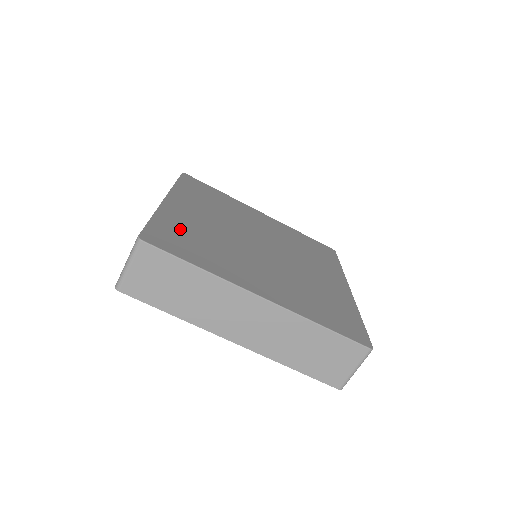
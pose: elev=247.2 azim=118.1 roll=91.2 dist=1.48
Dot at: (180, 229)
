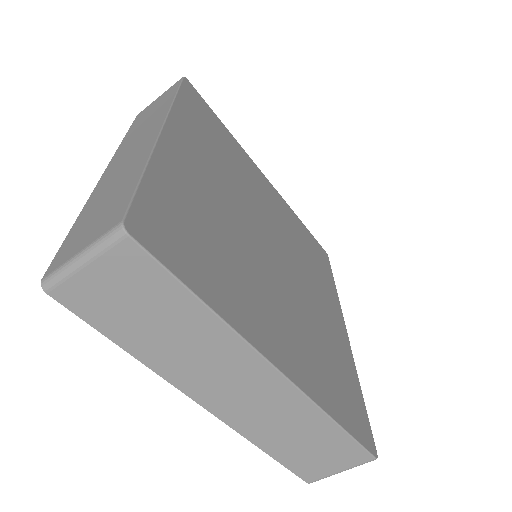
Dot at: (183, 205)
